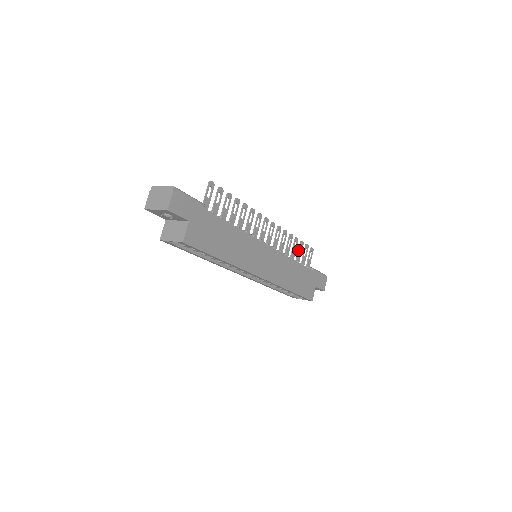
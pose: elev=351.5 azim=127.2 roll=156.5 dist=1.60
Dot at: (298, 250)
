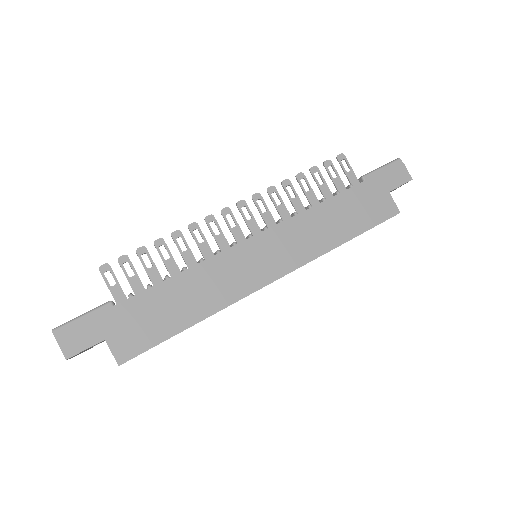
Dot at: (316, 183)
